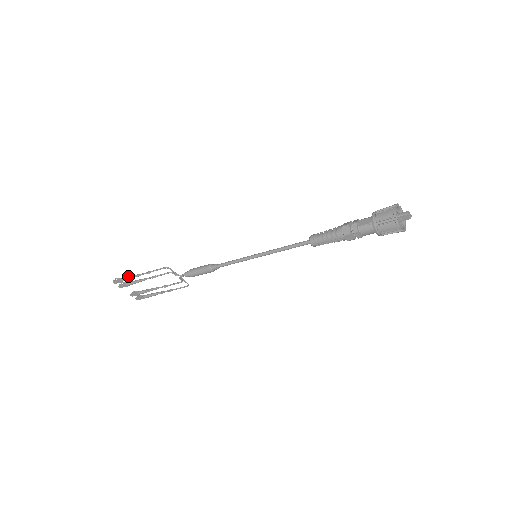
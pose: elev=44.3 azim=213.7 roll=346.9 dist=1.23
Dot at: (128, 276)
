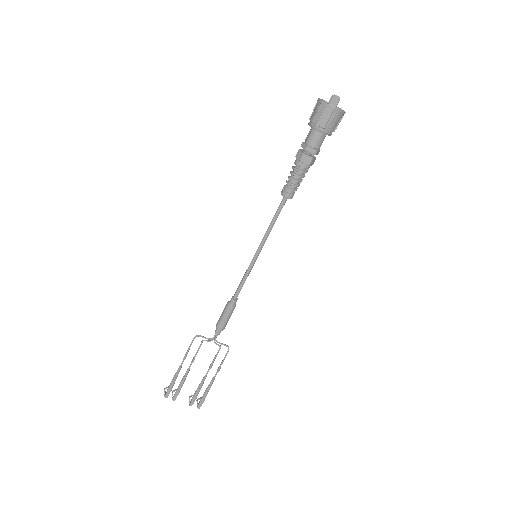
Dot at: (173, 378)
